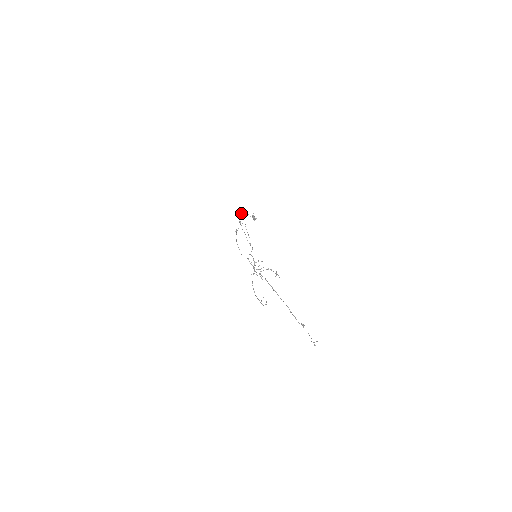
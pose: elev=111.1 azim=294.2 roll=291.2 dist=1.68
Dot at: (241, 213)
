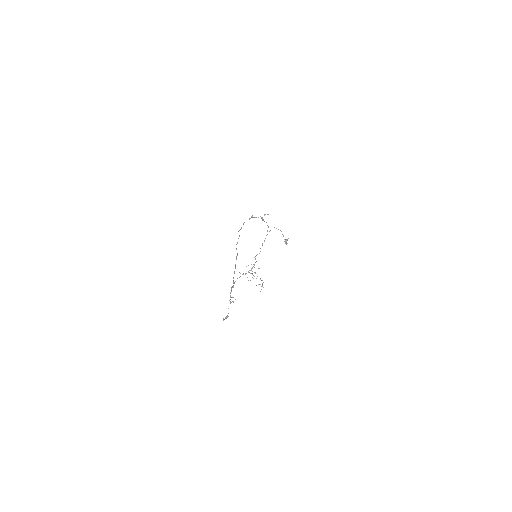
Dot at: (278, 229)
